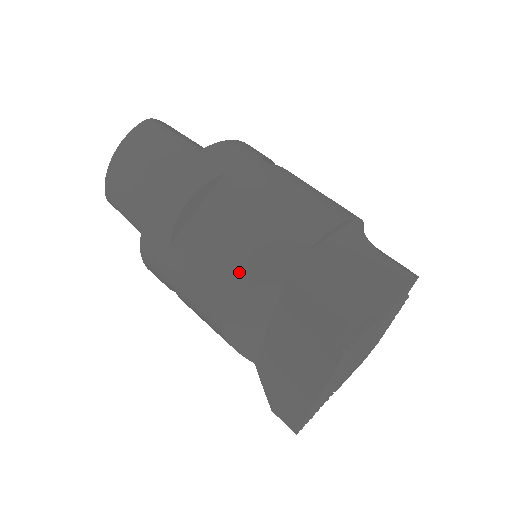
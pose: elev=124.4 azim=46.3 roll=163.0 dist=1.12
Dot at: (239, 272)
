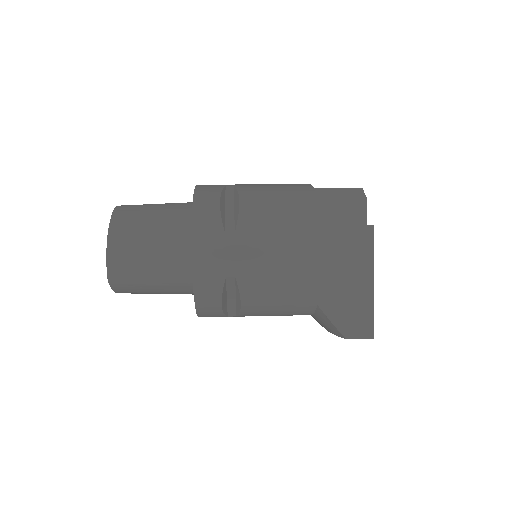
Dot at: (289, 214)
